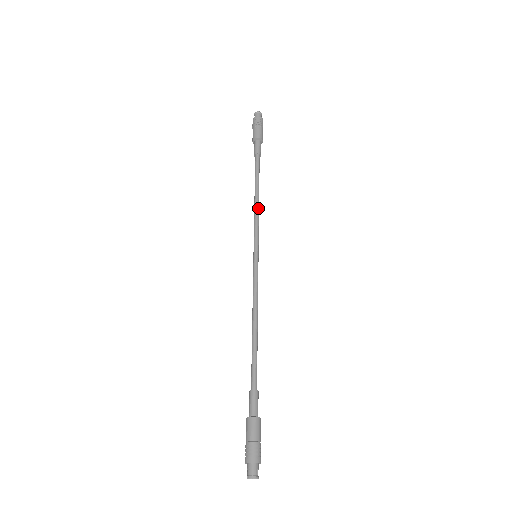
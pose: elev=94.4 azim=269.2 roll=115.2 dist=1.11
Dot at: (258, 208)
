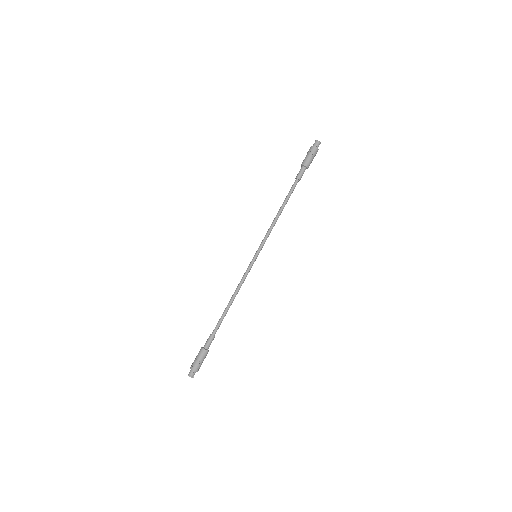
Dot at: (275, 223)
